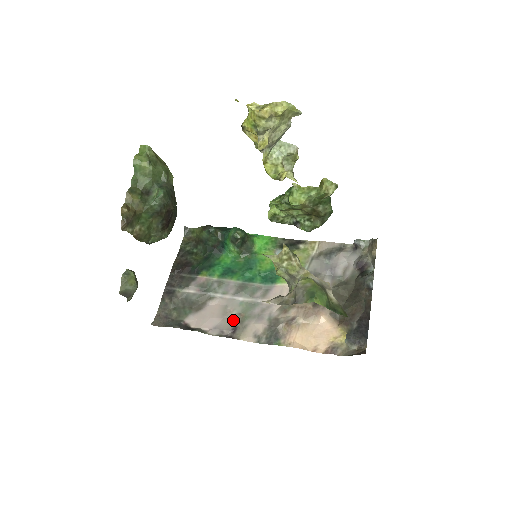
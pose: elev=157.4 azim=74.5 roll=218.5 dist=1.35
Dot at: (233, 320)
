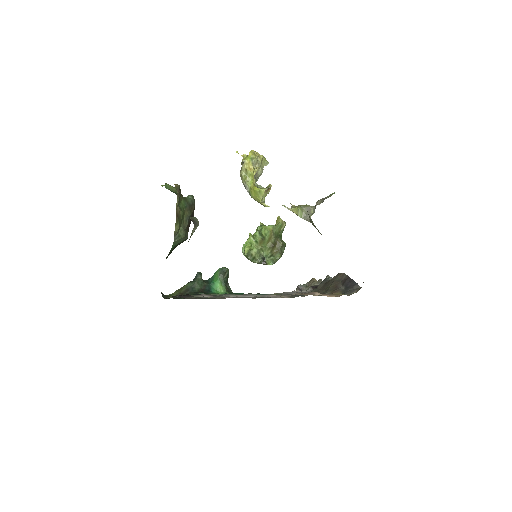
Dot at: occluded
